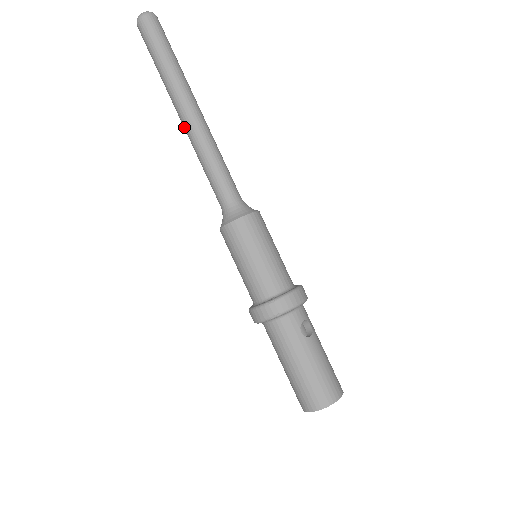
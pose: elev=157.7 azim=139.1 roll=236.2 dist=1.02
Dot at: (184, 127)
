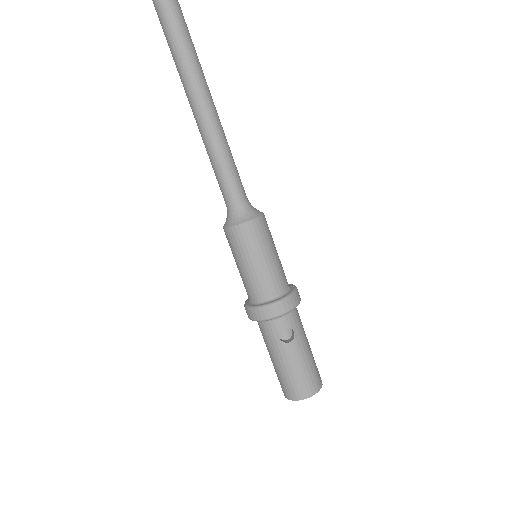
Dot at: (196, 119)
